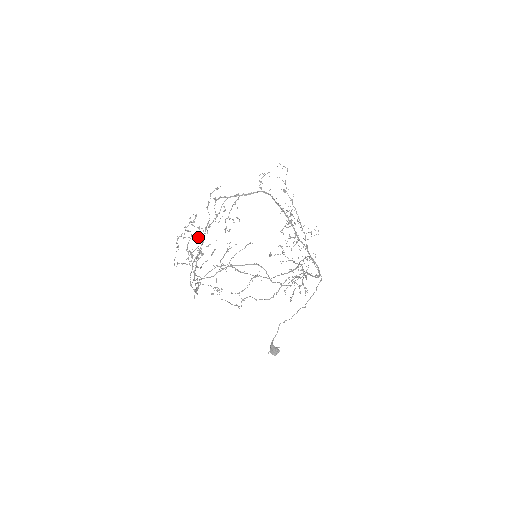
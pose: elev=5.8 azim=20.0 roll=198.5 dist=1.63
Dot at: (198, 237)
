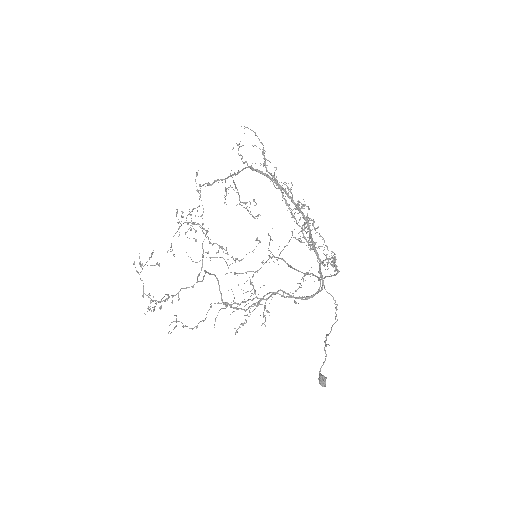
Dot at: (207, 230)
